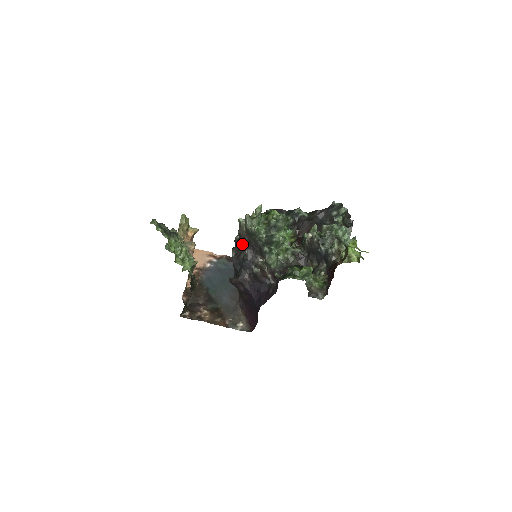
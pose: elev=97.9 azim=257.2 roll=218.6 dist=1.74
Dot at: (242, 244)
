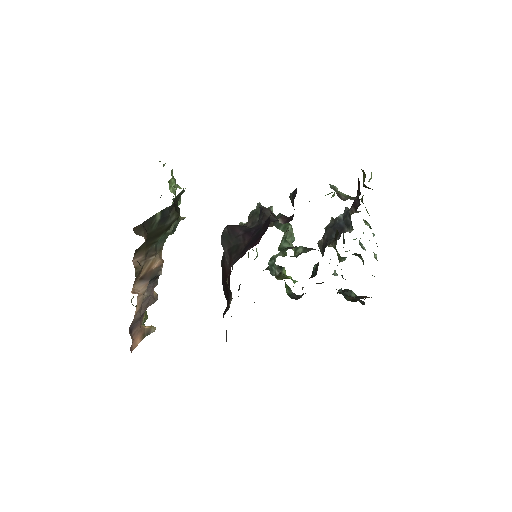
Dot at: occluded
